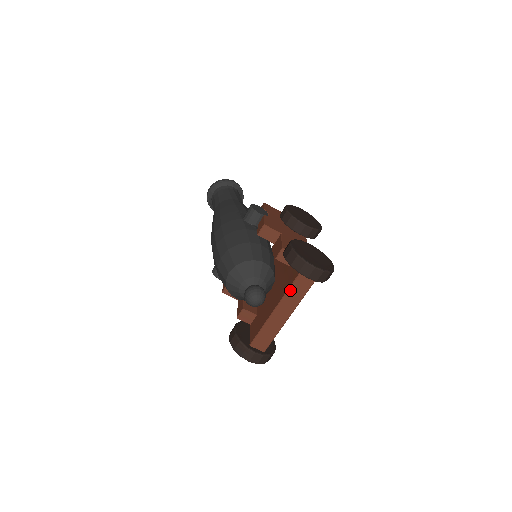
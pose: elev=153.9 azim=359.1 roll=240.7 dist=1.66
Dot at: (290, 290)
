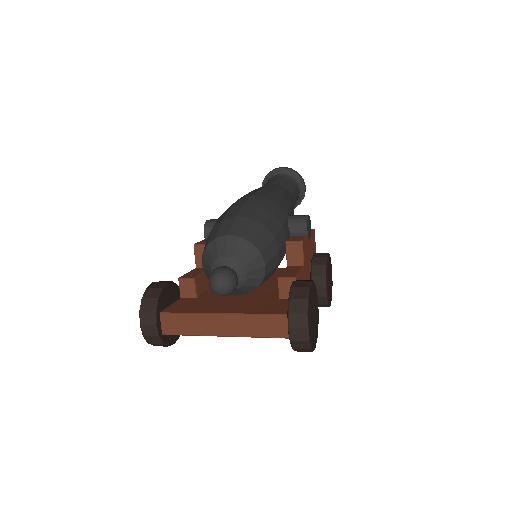
Dot at: (259, 317)
